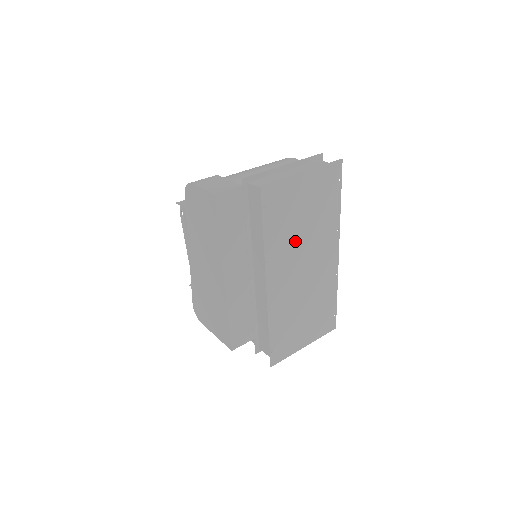
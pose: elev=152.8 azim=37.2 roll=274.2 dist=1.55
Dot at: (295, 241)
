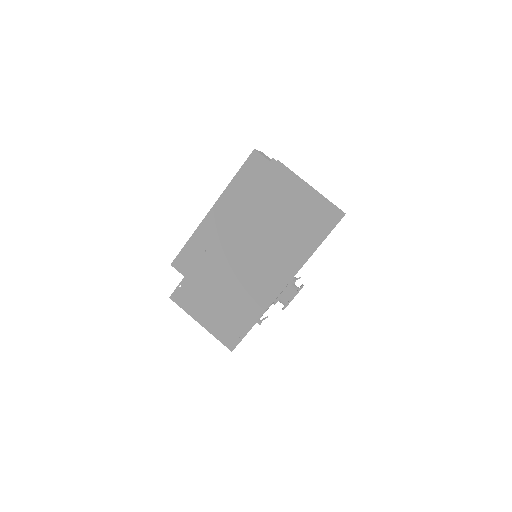
Dot at: (263, 227)
